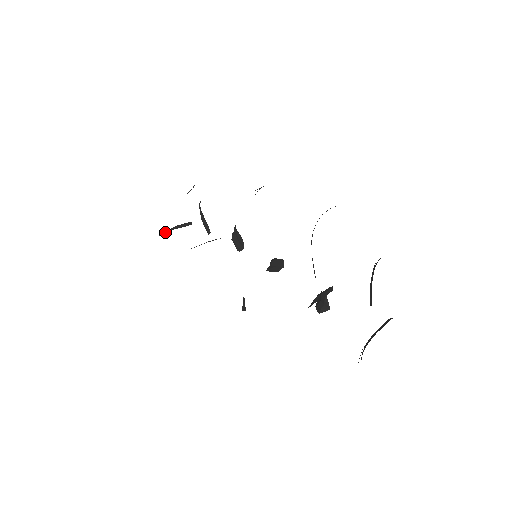
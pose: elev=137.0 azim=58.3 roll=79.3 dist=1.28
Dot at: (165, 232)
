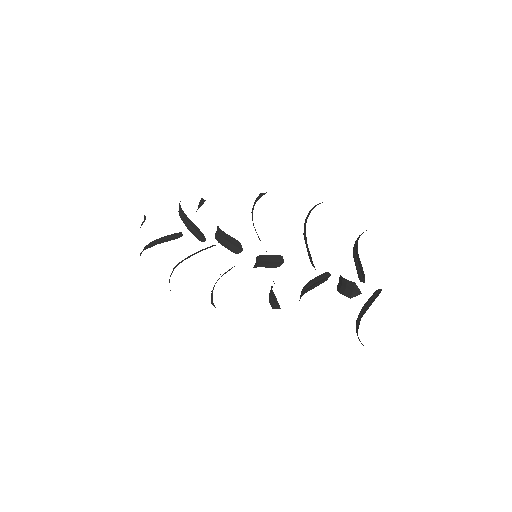
Dot at: (148, 245)
